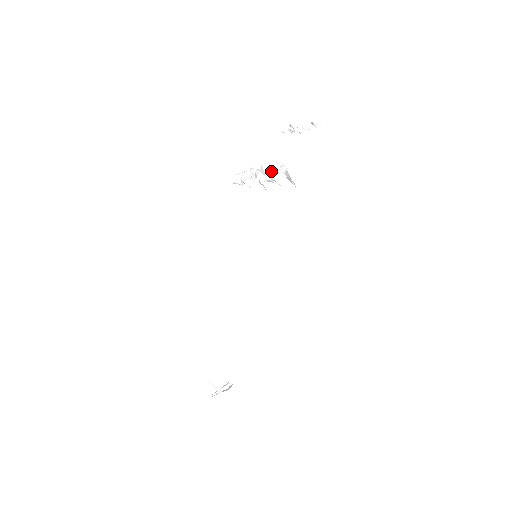
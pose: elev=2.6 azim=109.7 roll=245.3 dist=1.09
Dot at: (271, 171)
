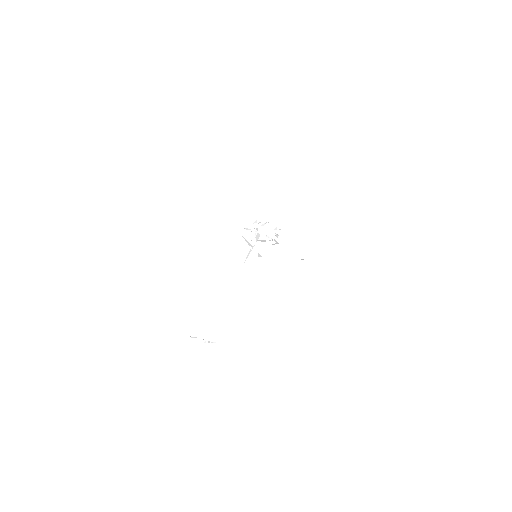
Dot at: occluded
